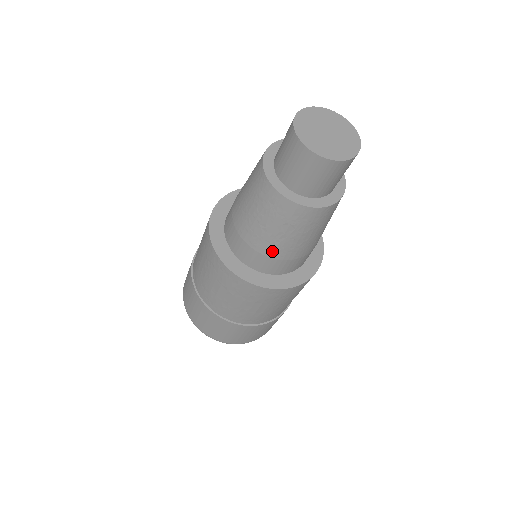
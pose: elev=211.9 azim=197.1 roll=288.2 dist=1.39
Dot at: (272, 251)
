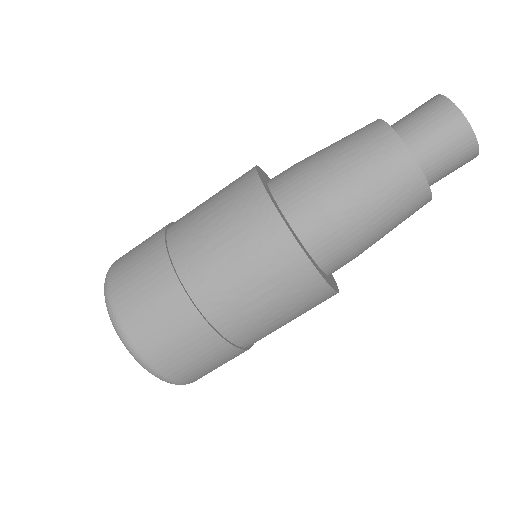
Dot at: (341, 213)
